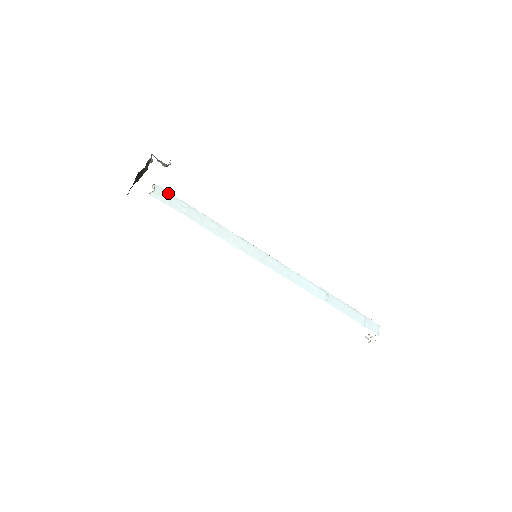
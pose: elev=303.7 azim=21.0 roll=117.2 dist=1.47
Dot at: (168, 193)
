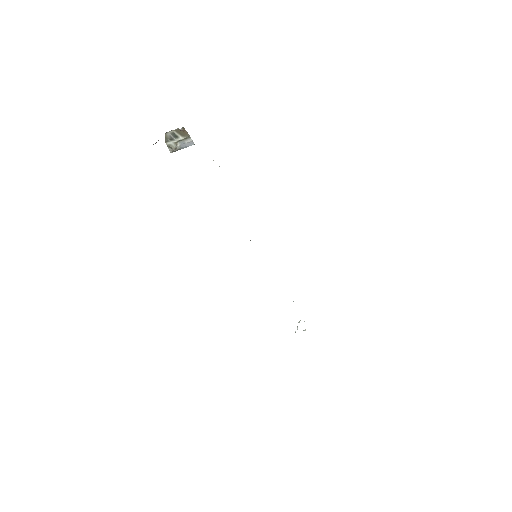
Dot at: occluded
